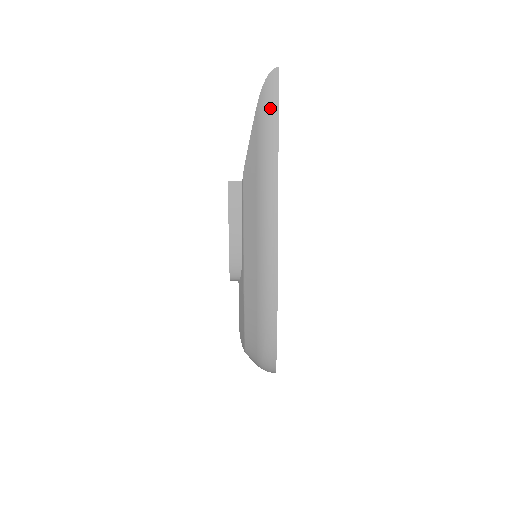
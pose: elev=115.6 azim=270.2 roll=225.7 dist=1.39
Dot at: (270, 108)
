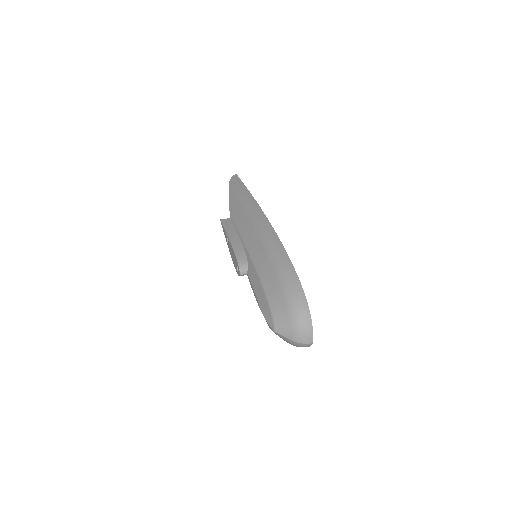
Dot at: (237, 183)
